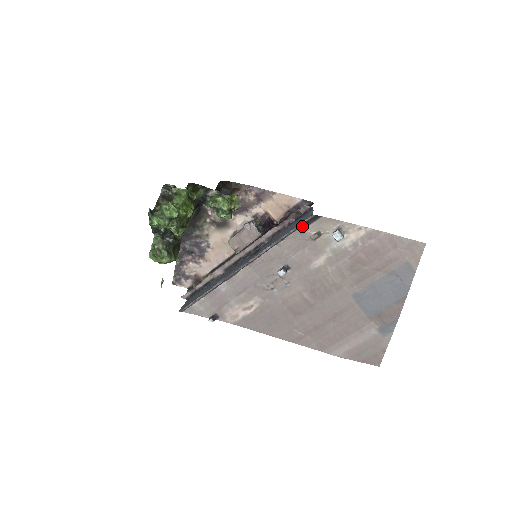
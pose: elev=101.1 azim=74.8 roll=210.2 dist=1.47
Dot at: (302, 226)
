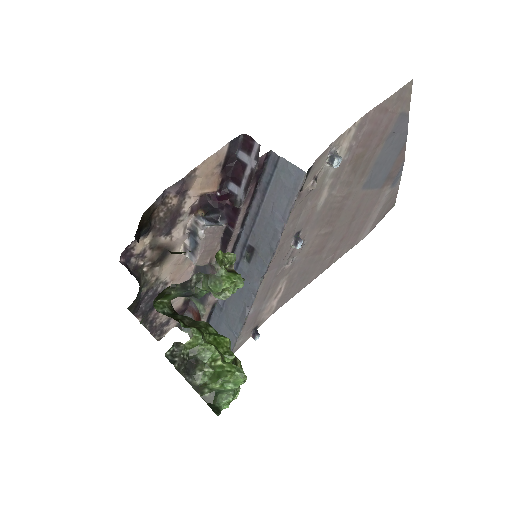
Dot at: (298, 193)
